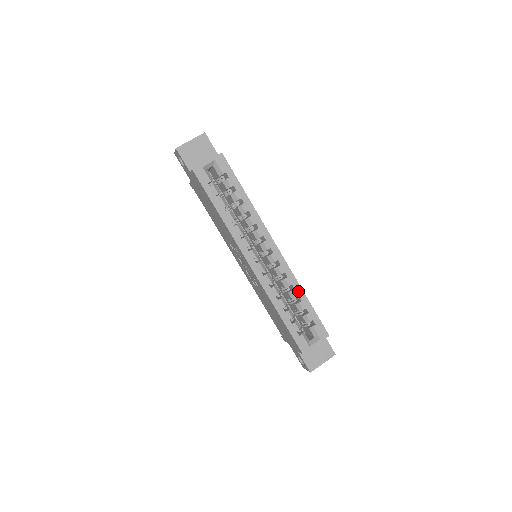
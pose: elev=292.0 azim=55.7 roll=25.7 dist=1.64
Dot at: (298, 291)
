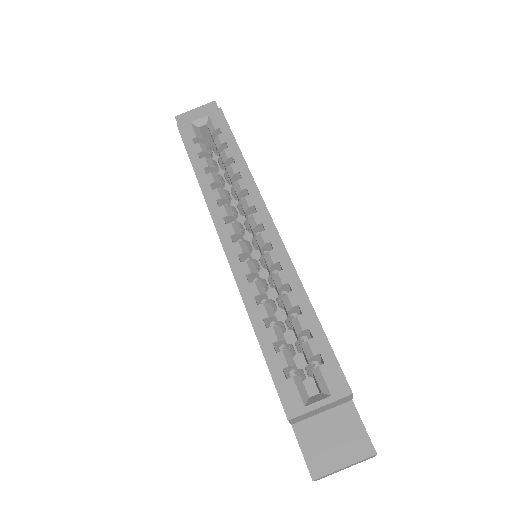
Dot at: (298, 295)
